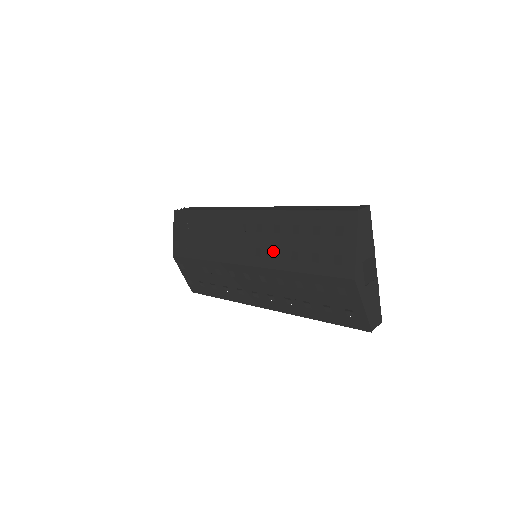
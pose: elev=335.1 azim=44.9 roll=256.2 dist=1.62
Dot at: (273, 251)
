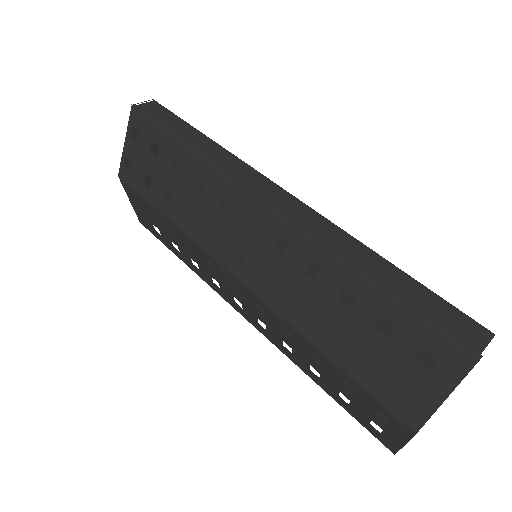
Dot at: occluded
